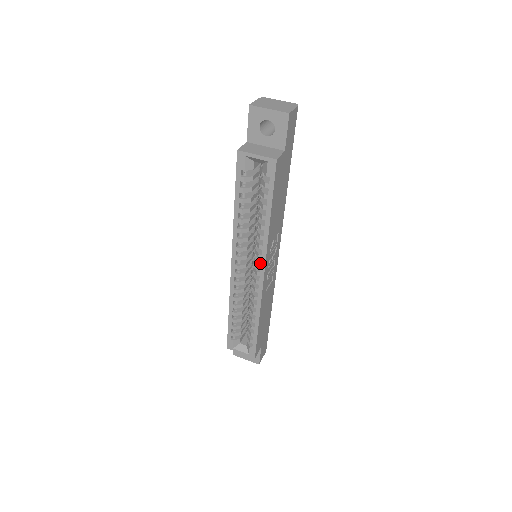
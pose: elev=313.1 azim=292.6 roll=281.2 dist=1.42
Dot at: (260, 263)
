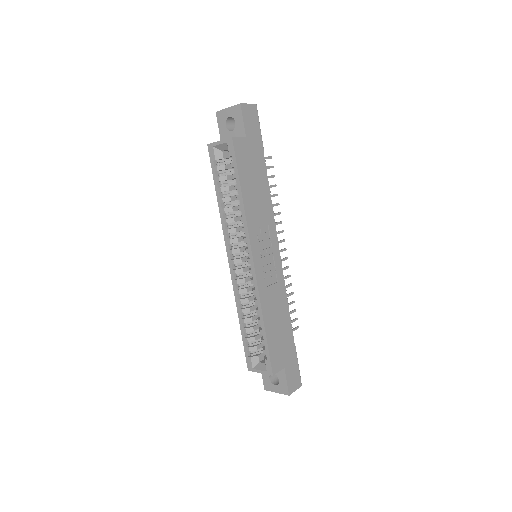
Dot at: (247, 248)
